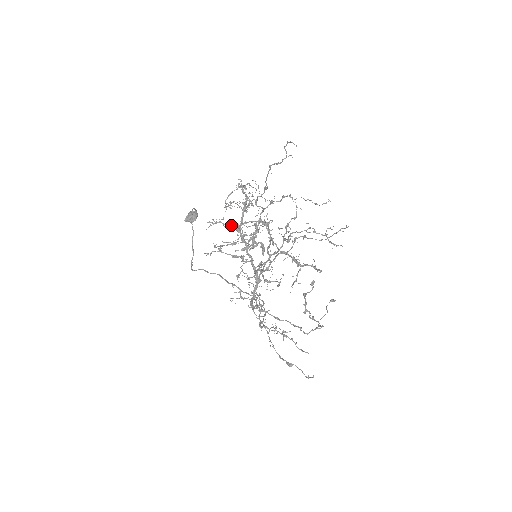
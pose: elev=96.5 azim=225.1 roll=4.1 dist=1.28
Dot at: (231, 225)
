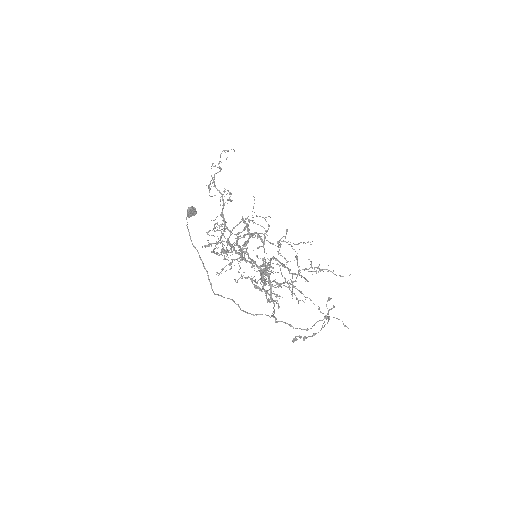
Dot at: (222, 240)
